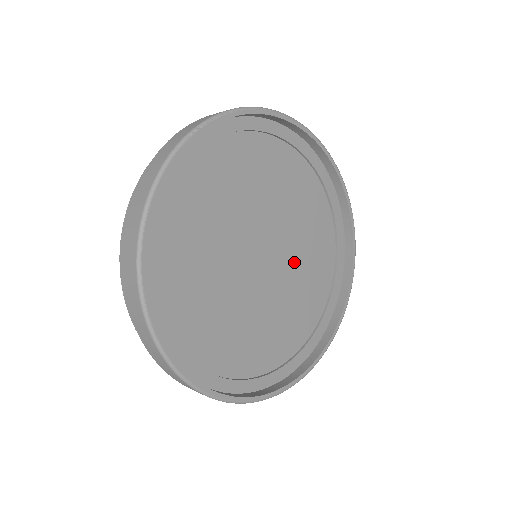
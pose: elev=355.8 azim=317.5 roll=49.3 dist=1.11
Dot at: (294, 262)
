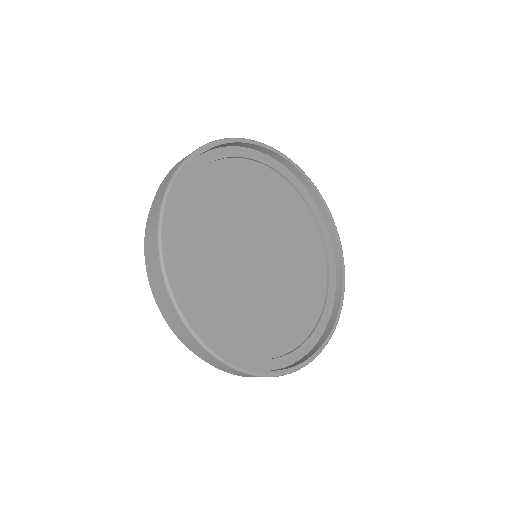
Dot at: (289, 254)
